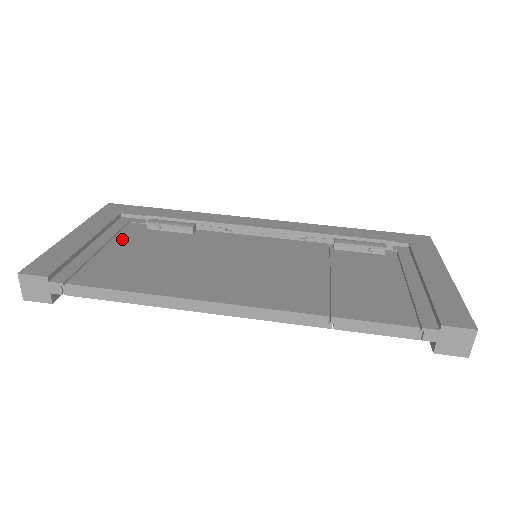
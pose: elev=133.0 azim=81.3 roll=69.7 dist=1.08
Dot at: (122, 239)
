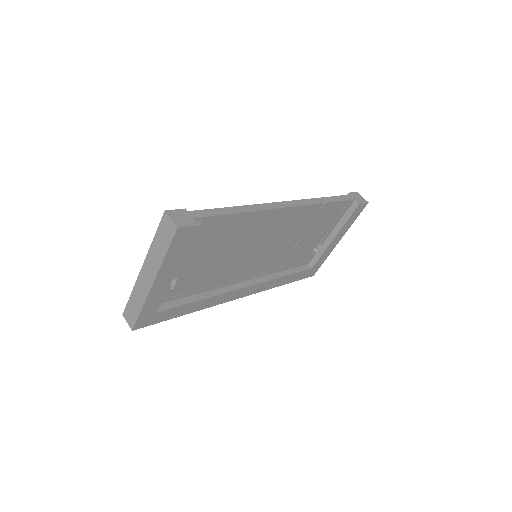
Dot at: occluded
